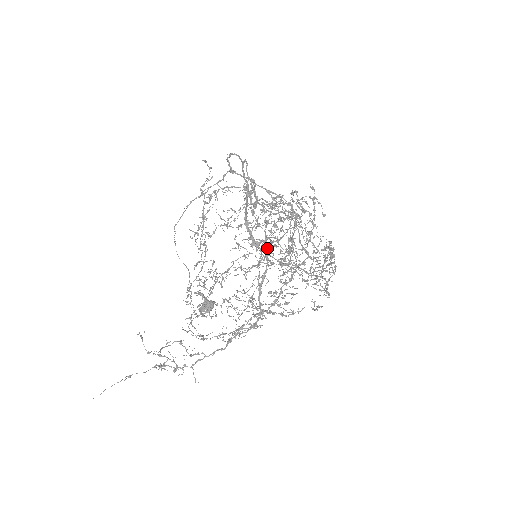
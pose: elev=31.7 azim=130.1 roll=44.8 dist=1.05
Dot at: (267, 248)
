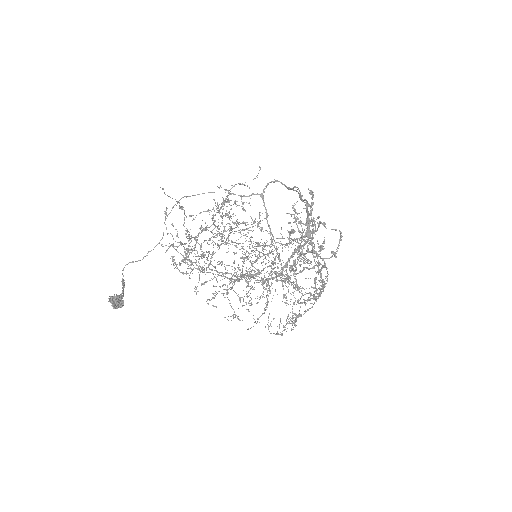
Dot at: occluded
